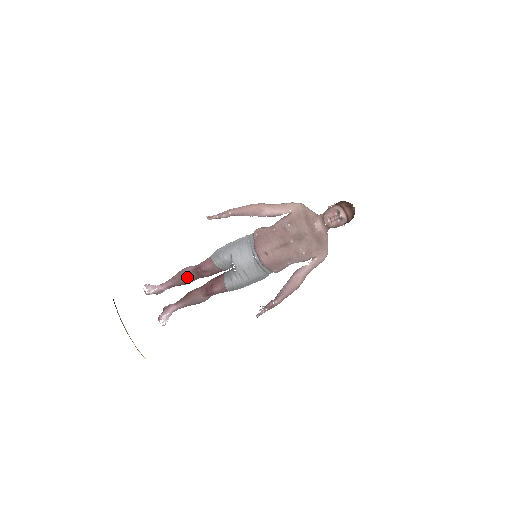
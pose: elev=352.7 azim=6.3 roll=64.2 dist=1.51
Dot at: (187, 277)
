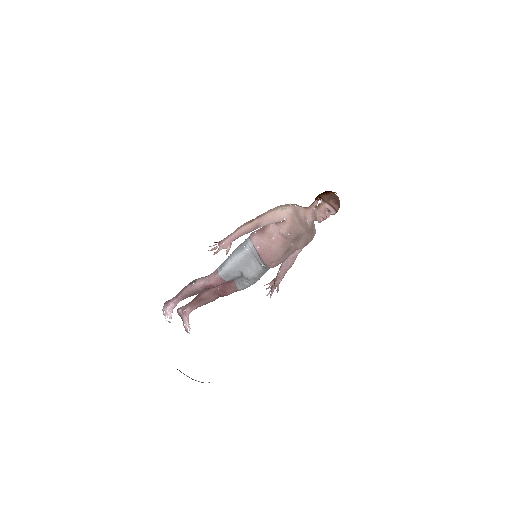
Dot at: (198, 292)
